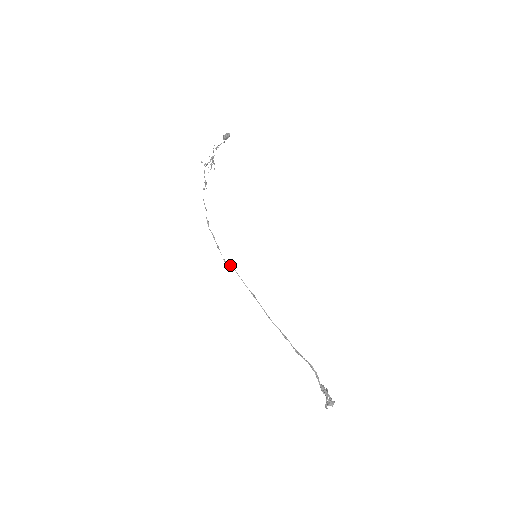
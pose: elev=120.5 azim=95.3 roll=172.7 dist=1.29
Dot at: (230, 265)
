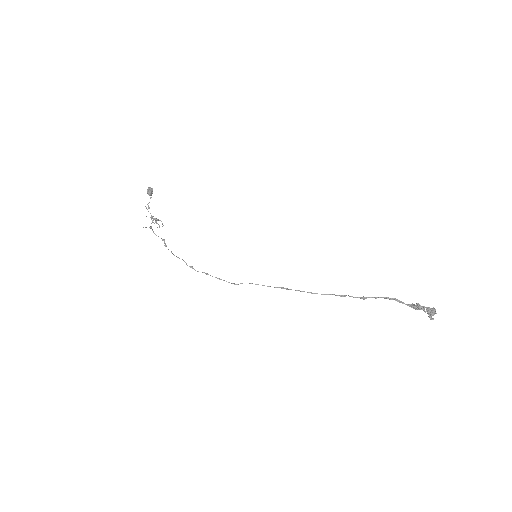
Dot at: (242, 283)
